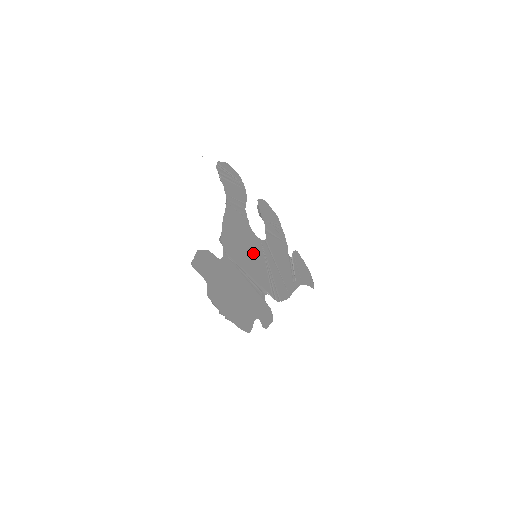
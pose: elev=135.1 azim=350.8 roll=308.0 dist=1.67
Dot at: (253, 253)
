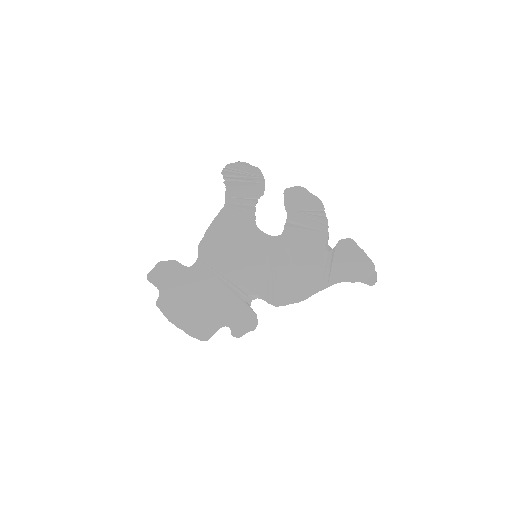
Dot at: (249, 253)
